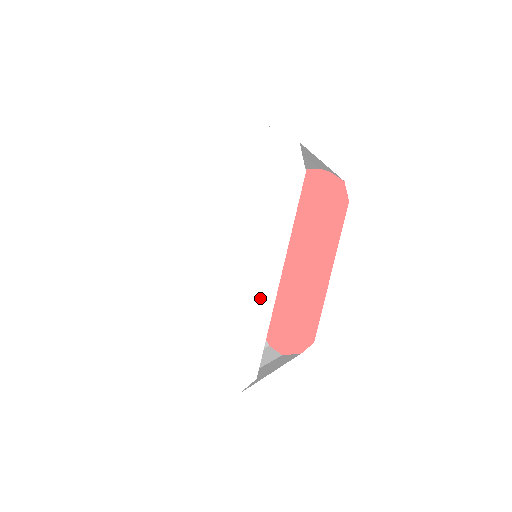
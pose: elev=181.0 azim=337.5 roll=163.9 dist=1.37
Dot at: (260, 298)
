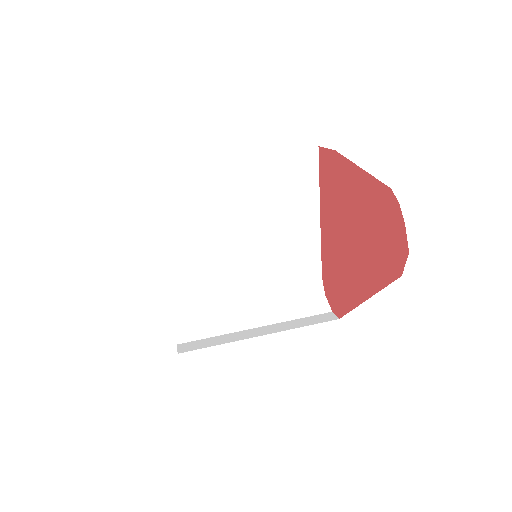
Dot at: occluded
